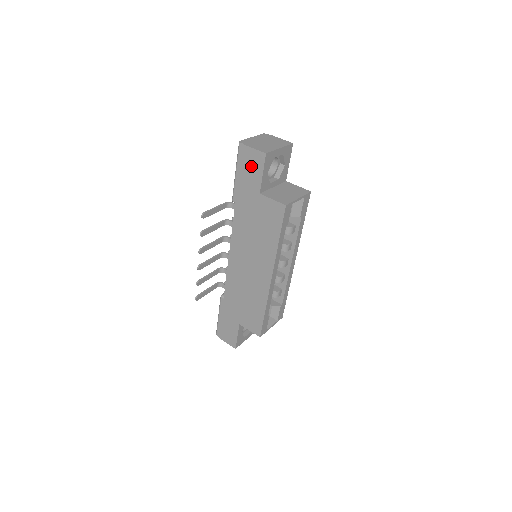
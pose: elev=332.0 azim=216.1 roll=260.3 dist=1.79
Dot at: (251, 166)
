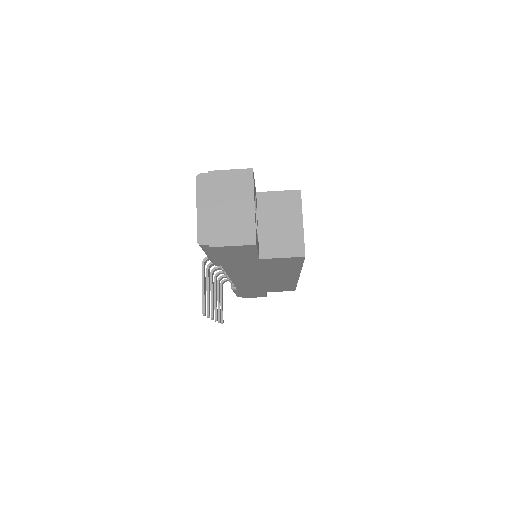
Dot at: (234, 253)
